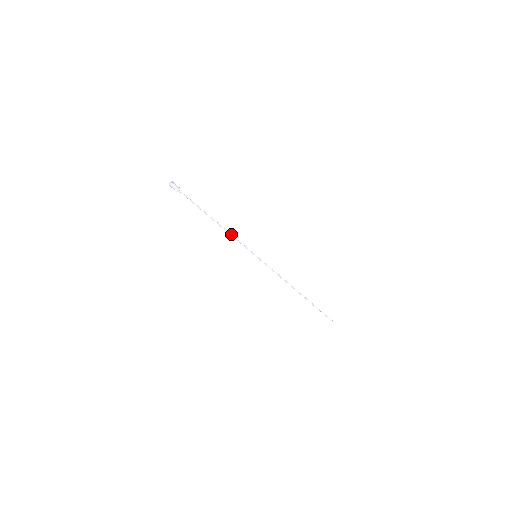
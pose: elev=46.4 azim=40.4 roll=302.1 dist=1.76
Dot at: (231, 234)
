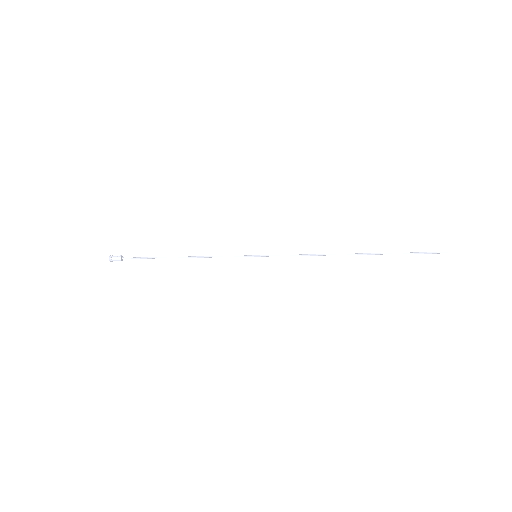
Dot at: (207, 256)
